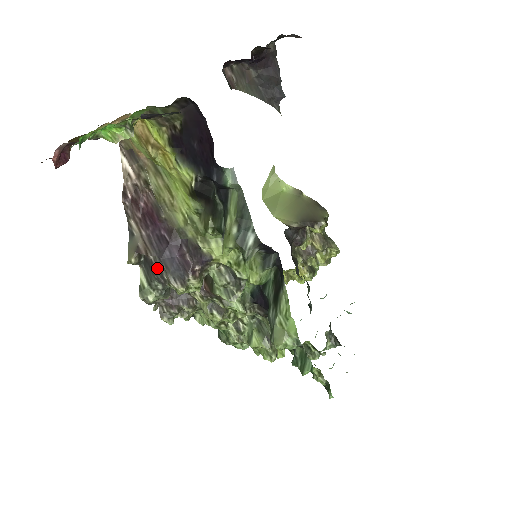
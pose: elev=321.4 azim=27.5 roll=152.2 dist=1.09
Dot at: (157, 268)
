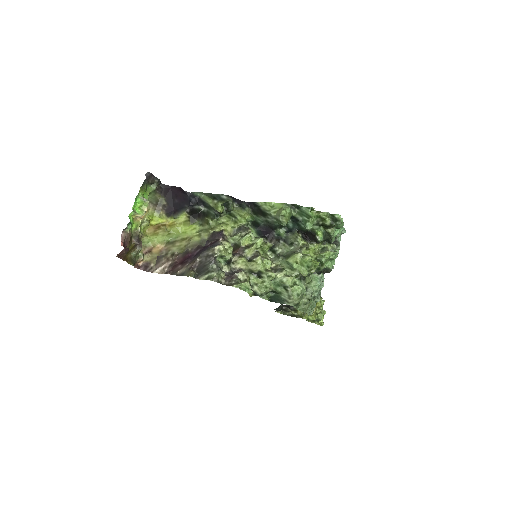
Dot at: (204, 258)
